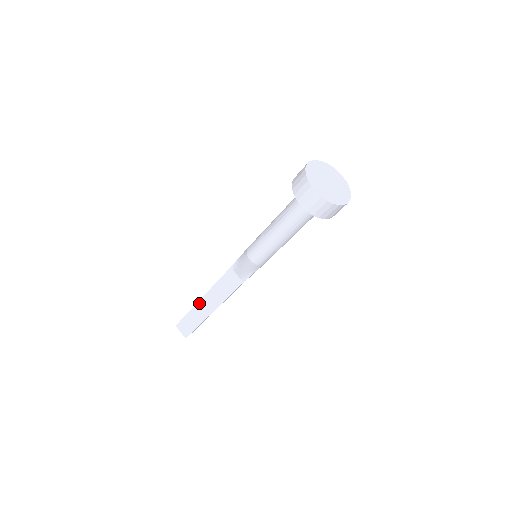
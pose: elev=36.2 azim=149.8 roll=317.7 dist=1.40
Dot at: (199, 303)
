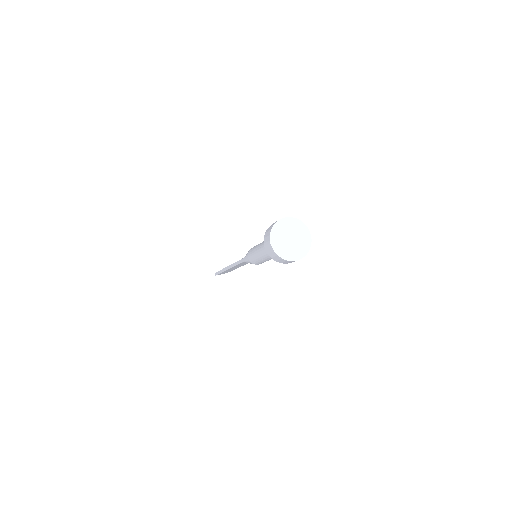
Dot at: occluded
